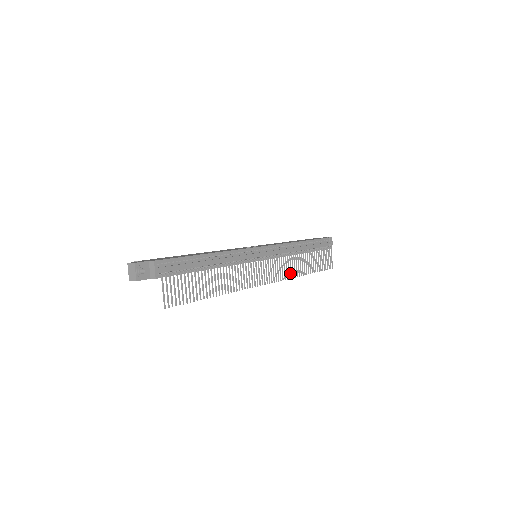
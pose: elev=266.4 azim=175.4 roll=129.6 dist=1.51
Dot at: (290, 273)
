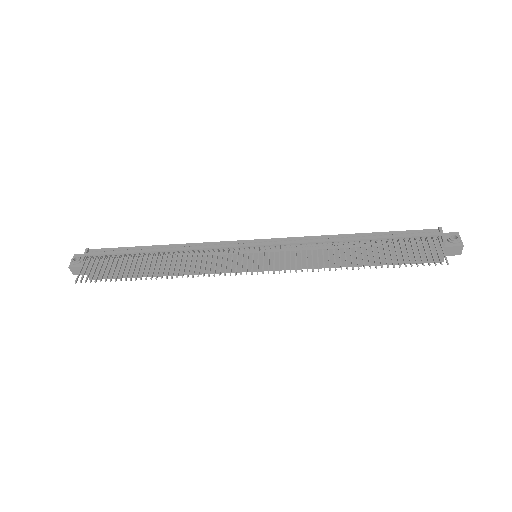
Dot at: (312, 266)
